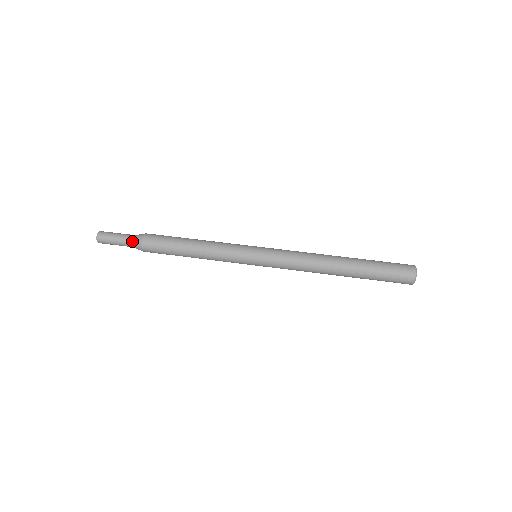
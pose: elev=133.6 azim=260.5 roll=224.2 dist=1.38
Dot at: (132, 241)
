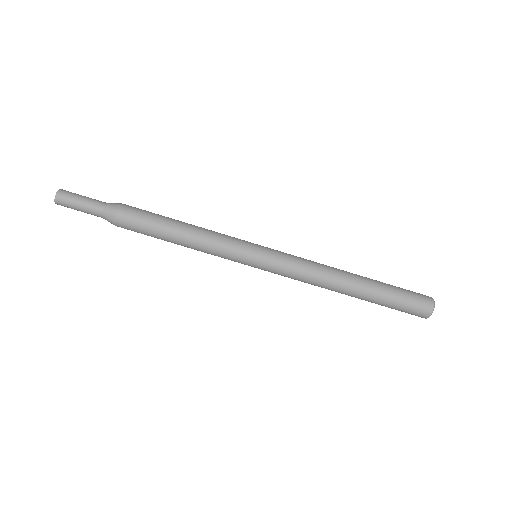
Dot at: (102, 214)
